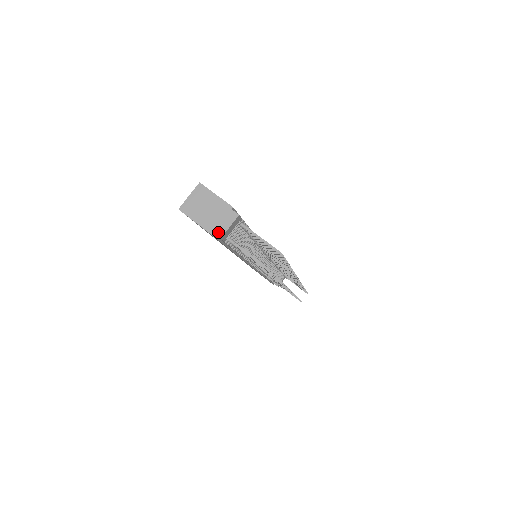
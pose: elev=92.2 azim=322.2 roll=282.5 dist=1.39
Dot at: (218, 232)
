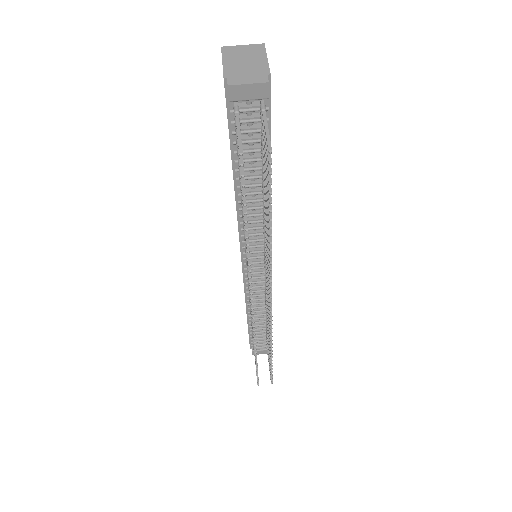
Dot at: (232, 80)
